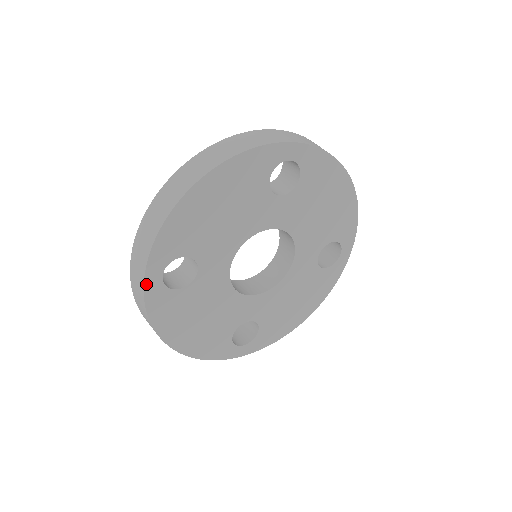
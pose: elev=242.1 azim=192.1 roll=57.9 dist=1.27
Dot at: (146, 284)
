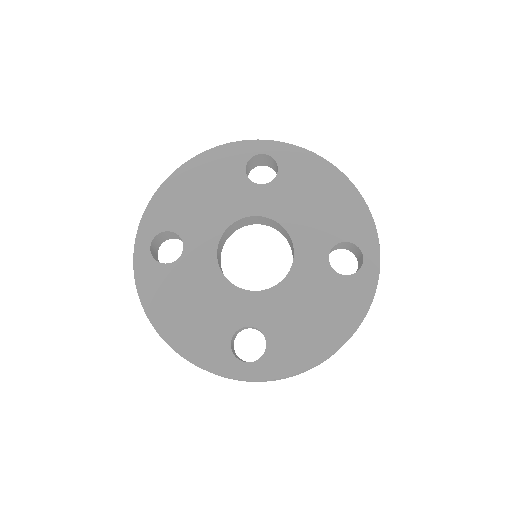
Dot at: (136, 252)
